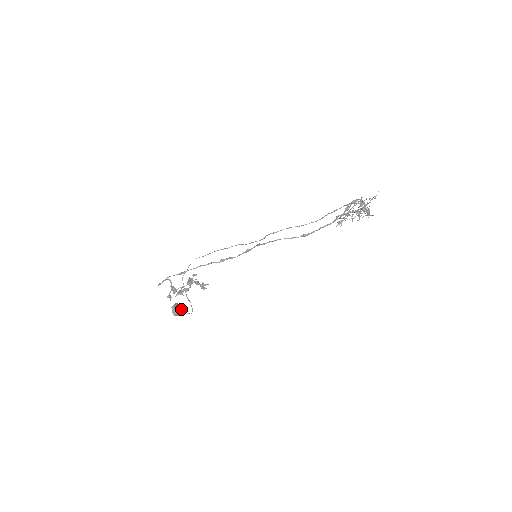
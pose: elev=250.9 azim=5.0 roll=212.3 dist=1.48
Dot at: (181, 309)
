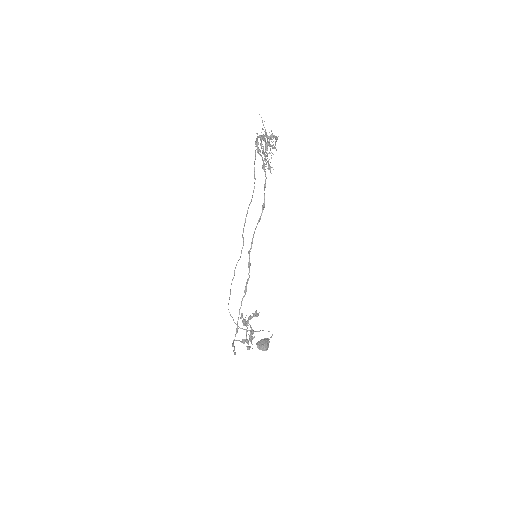
Dot at: (264, 342)
